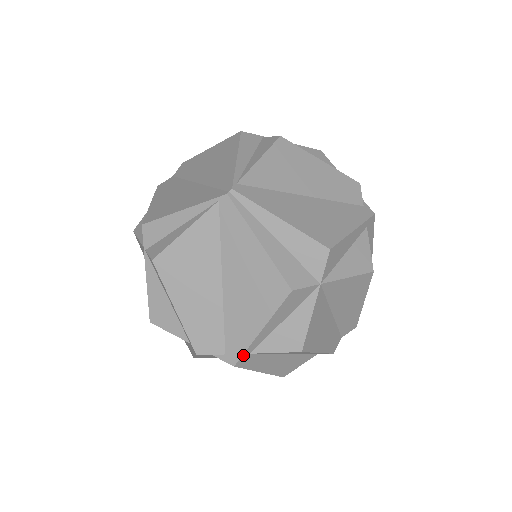
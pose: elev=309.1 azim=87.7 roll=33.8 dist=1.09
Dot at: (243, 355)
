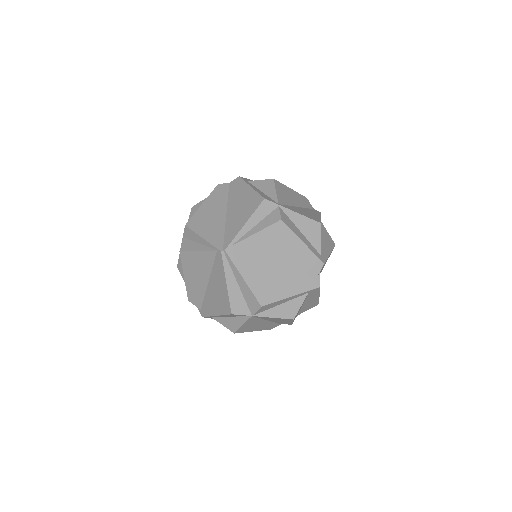
Dot at: occluded
